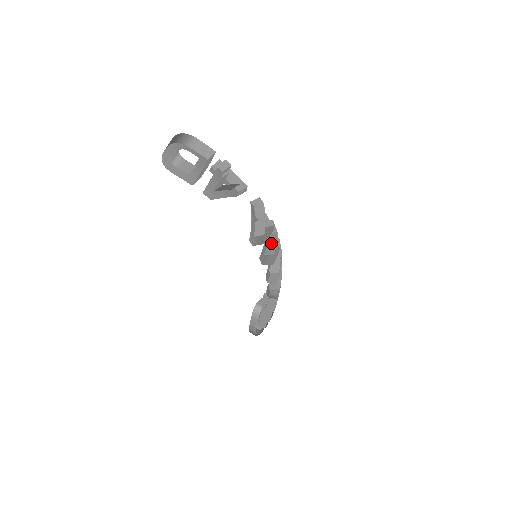
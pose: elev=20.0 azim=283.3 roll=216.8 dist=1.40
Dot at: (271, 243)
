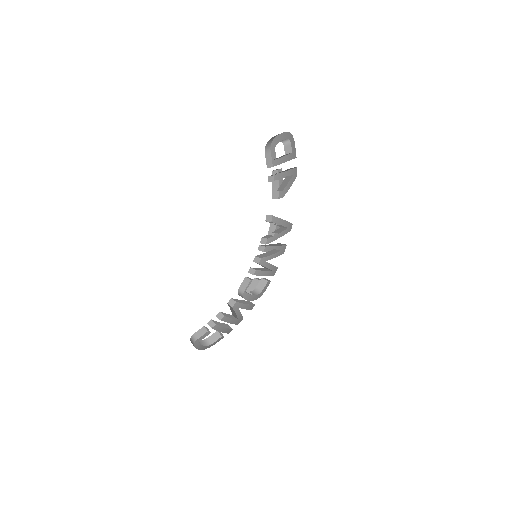
Dot at: occluded
